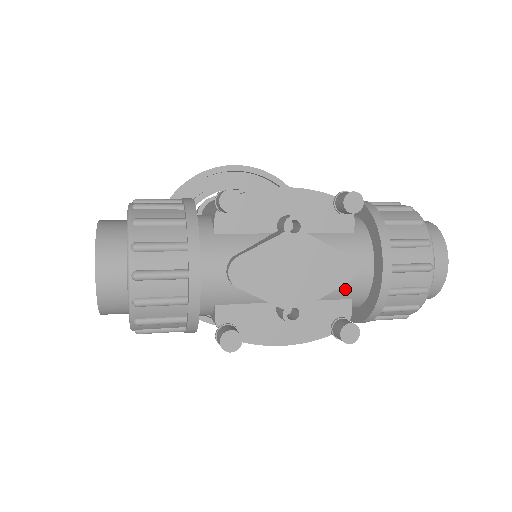
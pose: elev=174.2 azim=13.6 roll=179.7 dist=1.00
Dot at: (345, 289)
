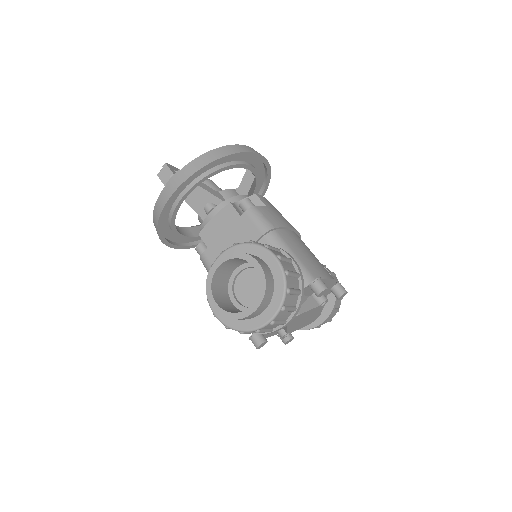
Dot at: occluded
